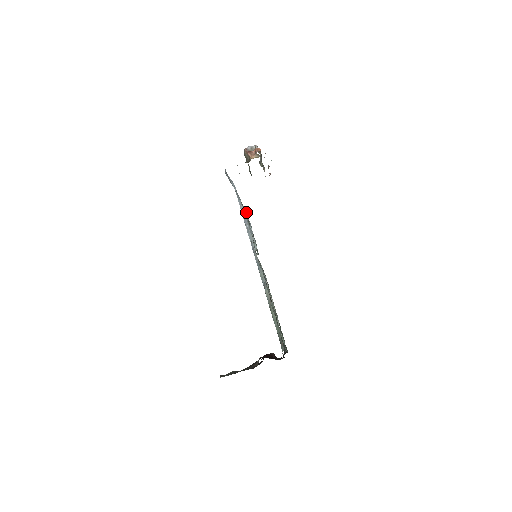
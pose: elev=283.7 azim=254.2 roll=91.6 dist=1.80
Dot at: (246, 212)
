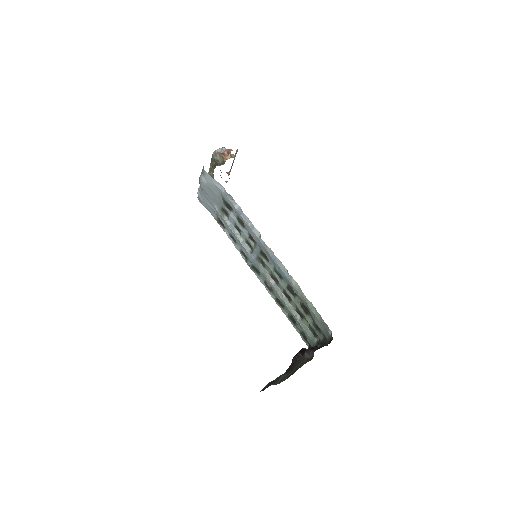
Dot at: (227, 217)
